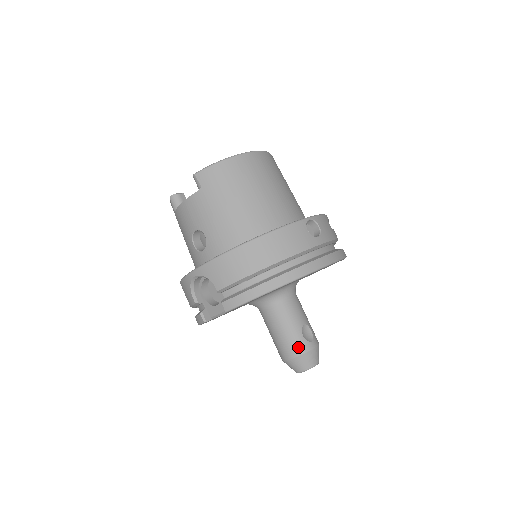
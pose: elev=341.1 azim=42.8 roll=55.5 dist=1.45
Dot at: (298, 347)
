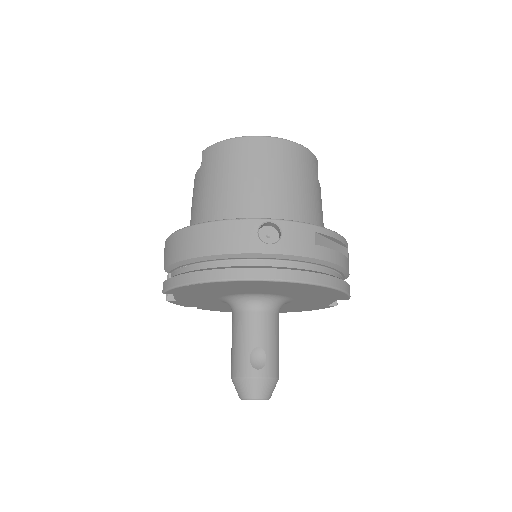
Dot at: (239, 368)
